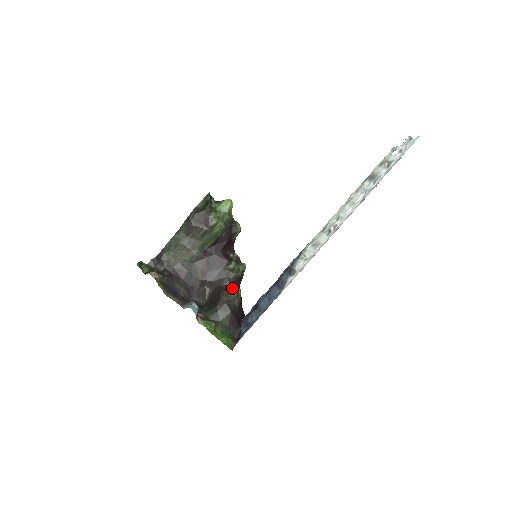
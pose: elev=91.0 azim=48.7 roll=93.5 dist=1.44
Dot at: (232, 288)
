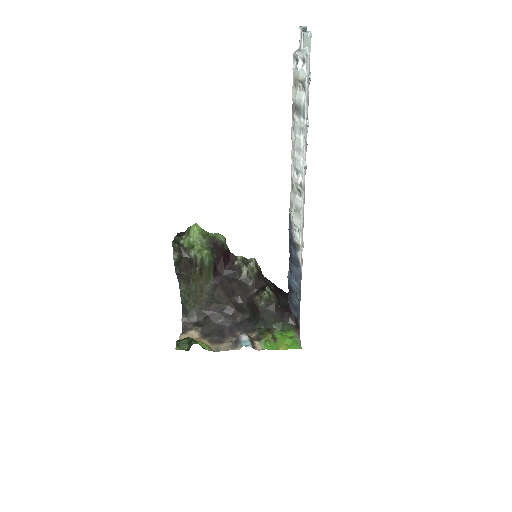
Dot at: (259, 287)
